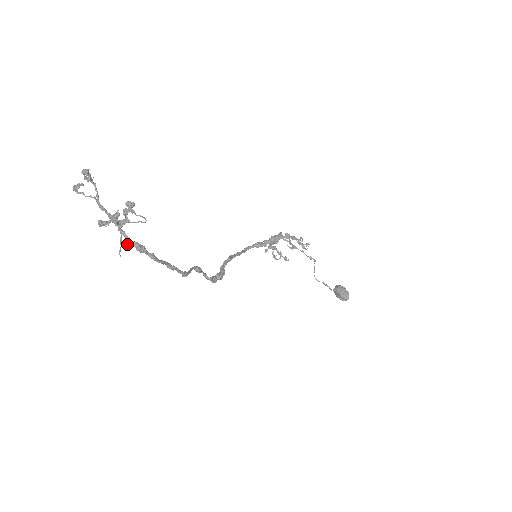
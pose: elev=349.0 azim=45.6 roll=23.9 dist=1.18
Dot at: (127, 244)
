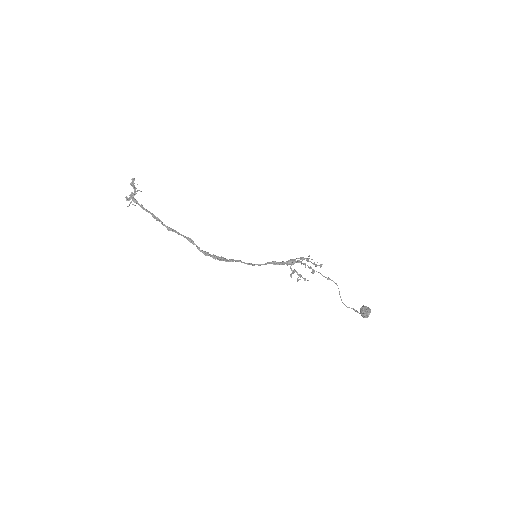
Dot at: (135, 205)
